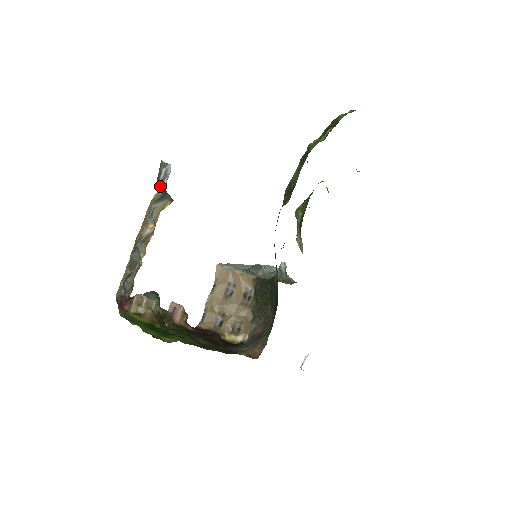
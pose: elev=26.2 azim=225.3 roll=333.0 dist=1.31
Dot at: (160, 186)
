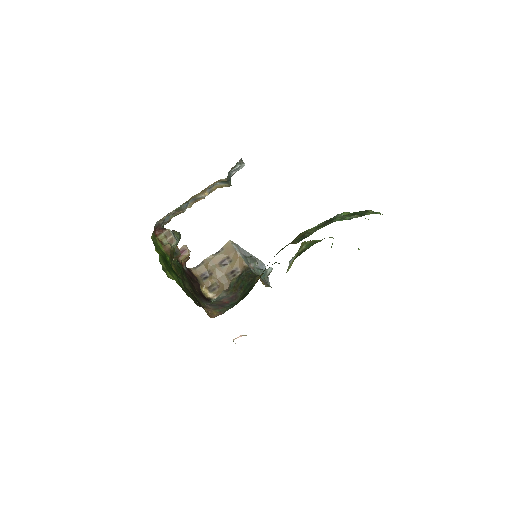
Dot at: (229, 174)
